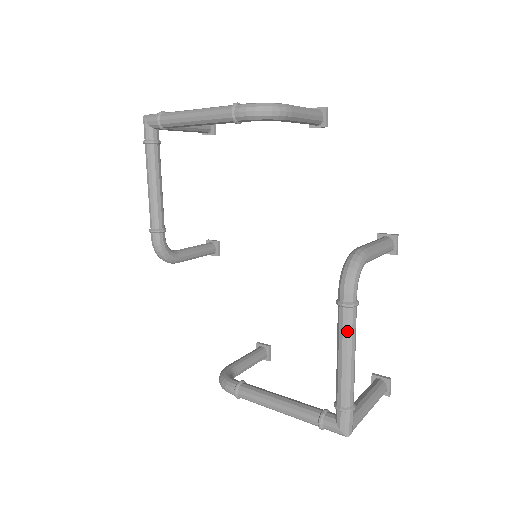
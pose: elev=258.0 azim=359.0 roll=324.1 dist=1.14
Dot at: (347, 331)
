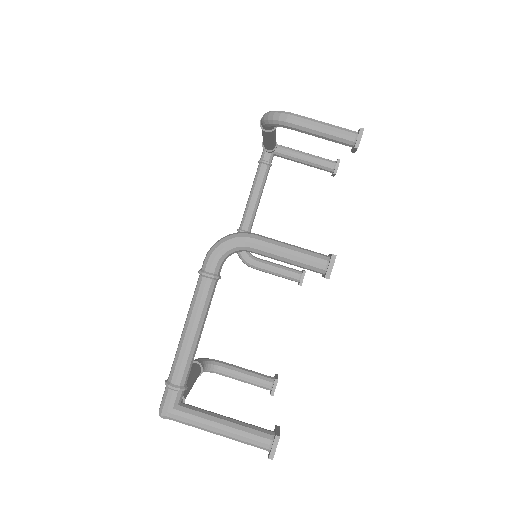
Dot at: (193, 299)
